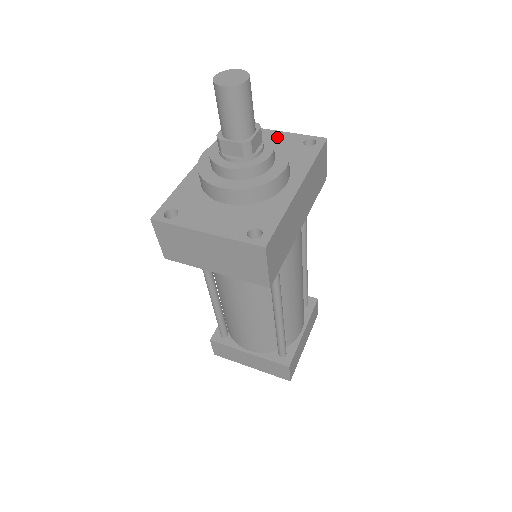
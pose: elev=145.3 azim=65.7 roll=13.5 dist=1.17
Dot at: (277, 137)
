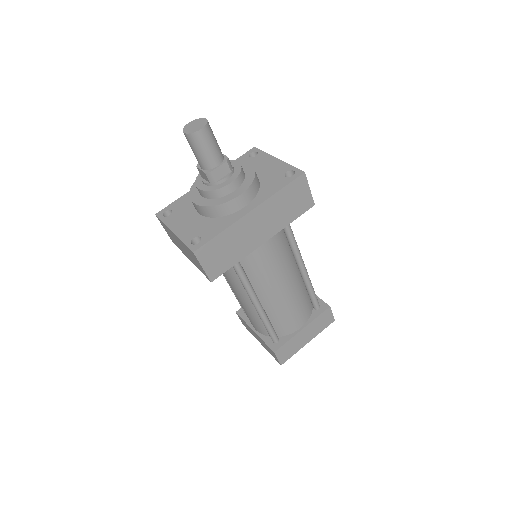
Dot at: (273, 165)
